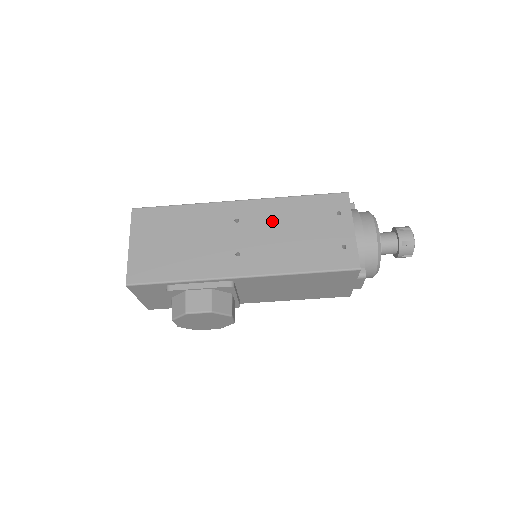
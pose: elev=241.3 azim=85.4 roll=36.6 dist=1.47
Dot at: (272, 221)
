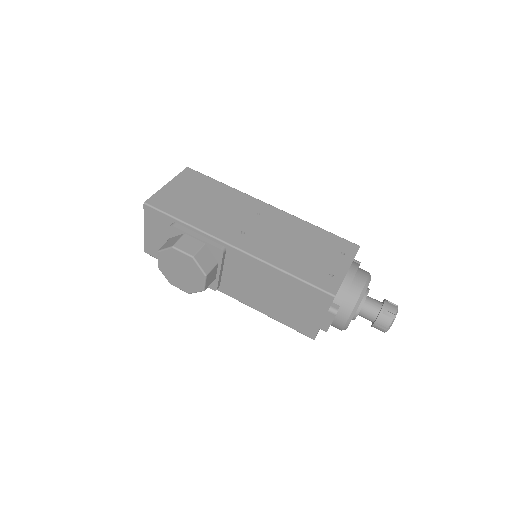
Dot at: (286, 229)
